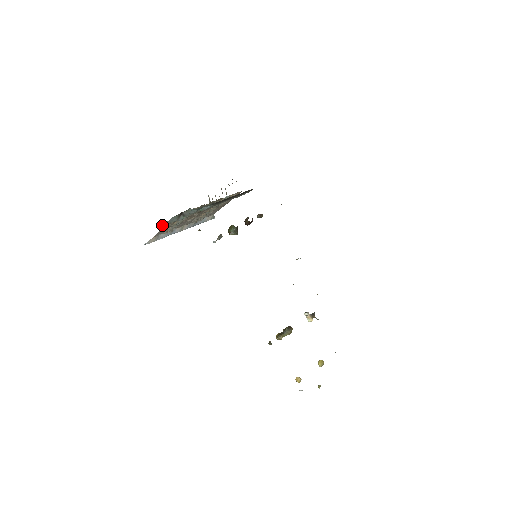
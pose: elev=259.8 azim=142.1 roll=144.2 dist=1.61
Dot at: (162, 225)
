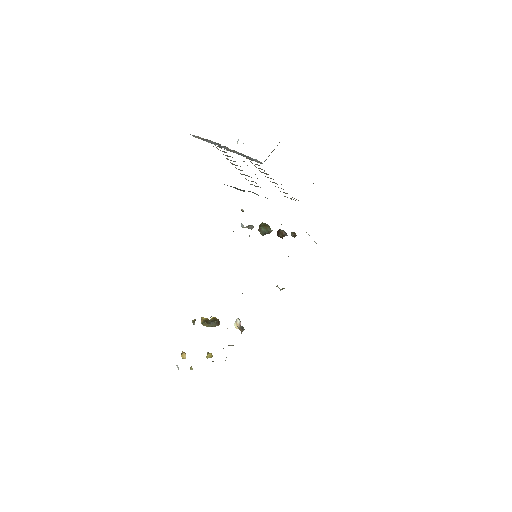
Dot at: occluded
